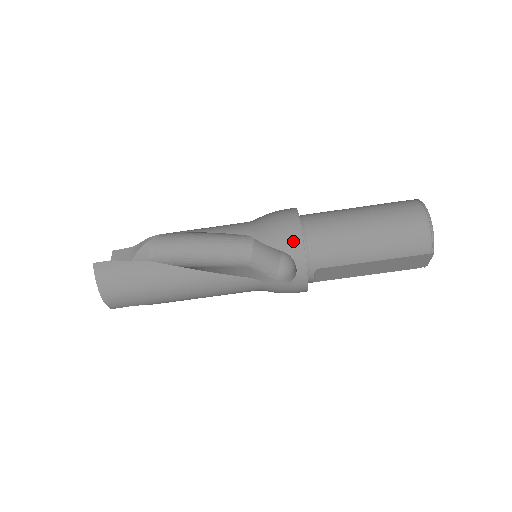
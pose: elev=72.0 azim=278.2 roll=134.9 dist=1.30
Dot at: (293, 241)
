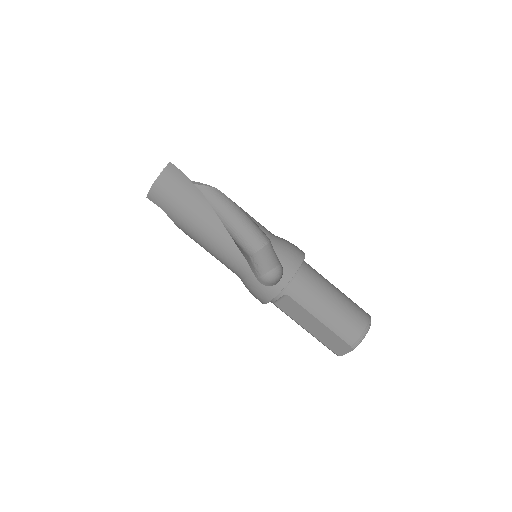
Dot at: (292, 265)
